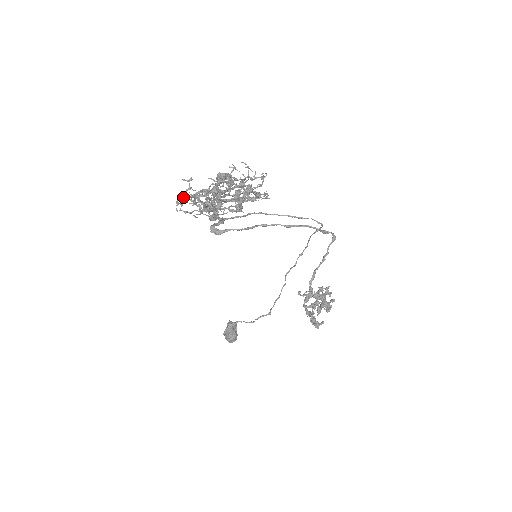
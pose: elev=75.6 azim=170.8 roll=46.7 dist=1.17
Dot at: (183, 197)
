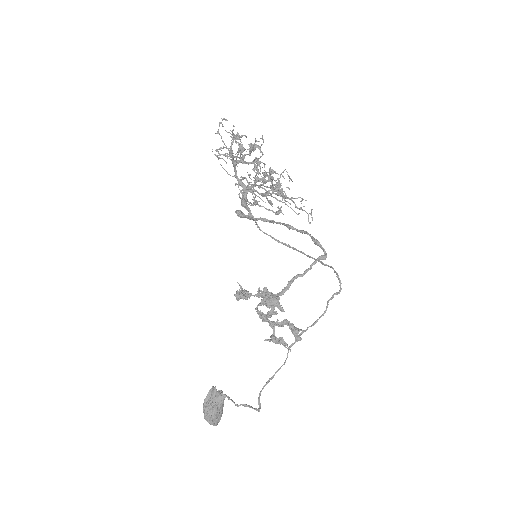
Dot at: (223, 148)
